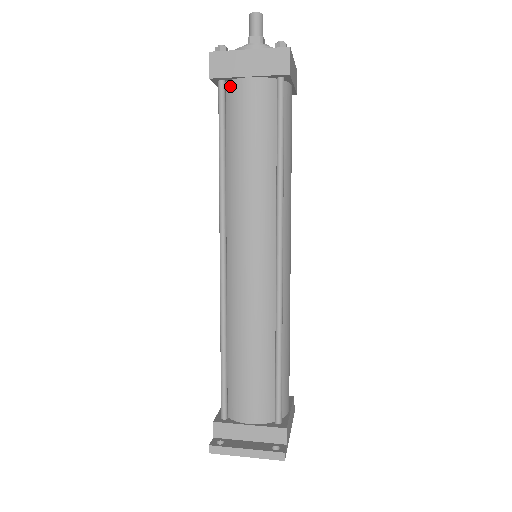
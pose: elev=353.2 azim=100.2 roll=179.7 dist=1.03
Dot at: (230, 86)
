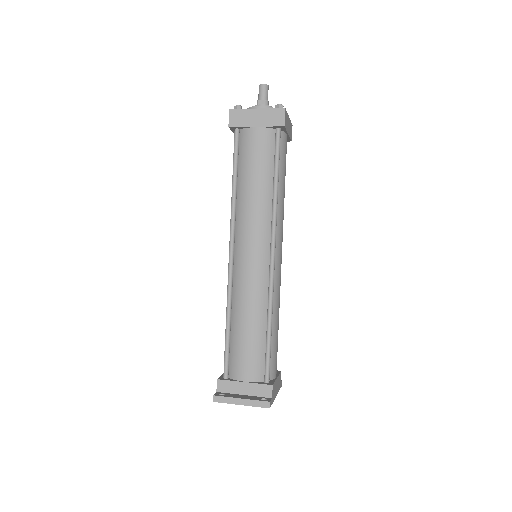
Dot at: (243, 133)
